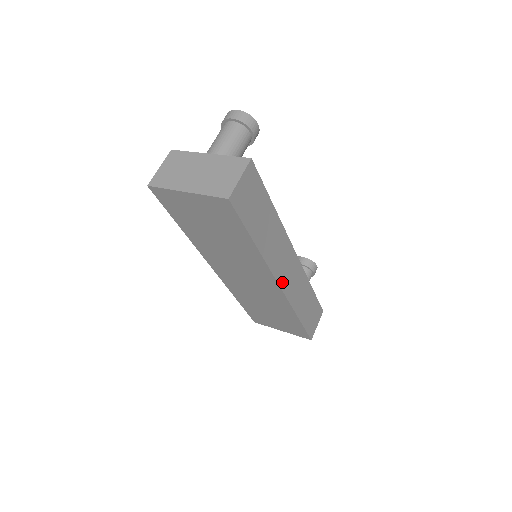
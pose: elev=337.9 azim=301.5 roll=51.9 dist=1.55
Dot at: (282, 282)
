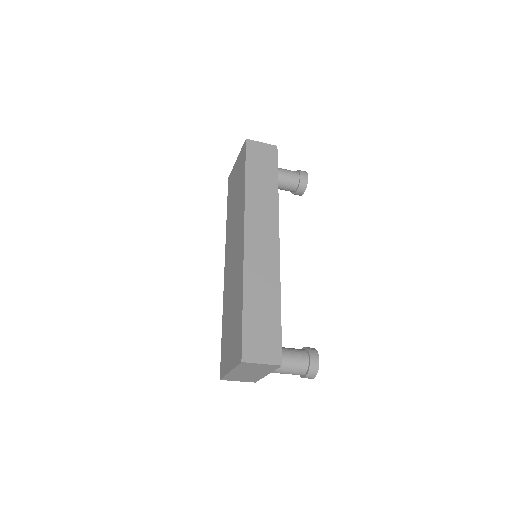
Dot at: (249, 236)
